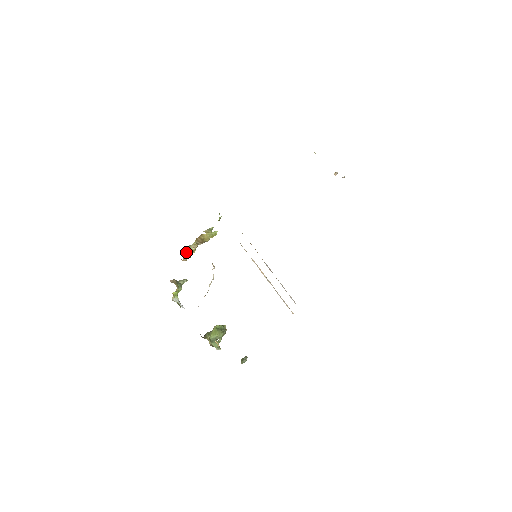
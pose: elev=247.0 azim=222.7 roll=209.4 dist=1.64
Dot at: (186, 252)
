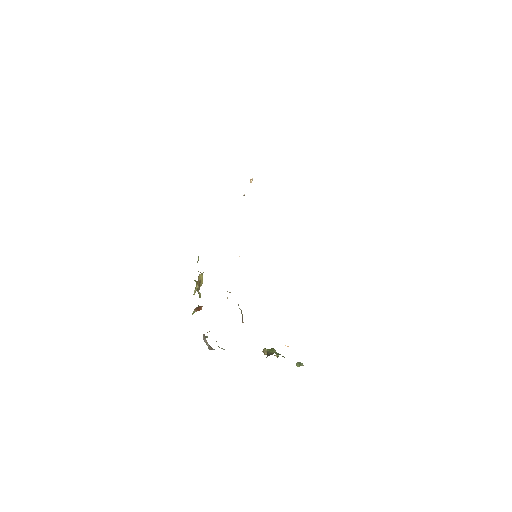
Dot at: (199, 297)
